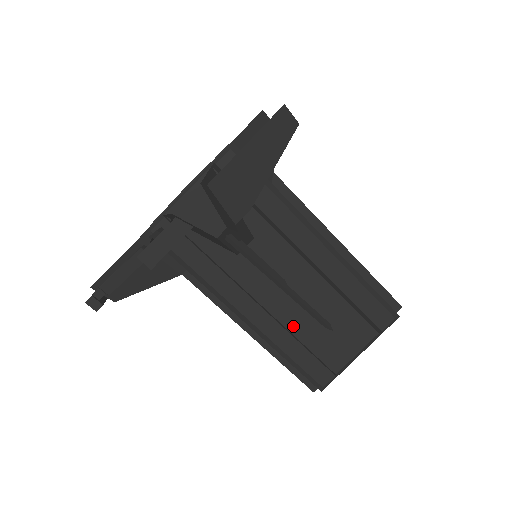
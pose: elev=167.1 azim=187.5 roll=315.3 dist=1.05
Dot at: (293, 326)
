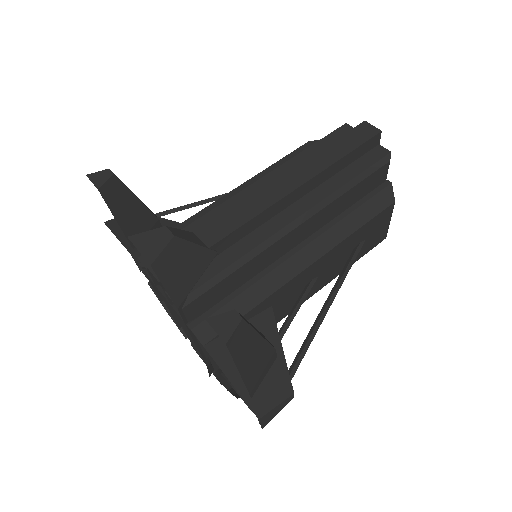
Dot at: (340, 271)
